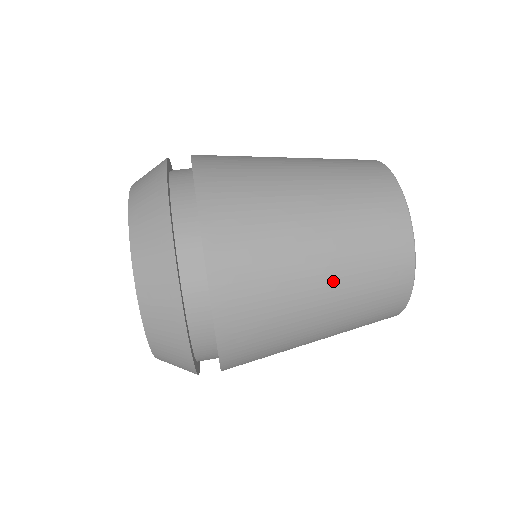
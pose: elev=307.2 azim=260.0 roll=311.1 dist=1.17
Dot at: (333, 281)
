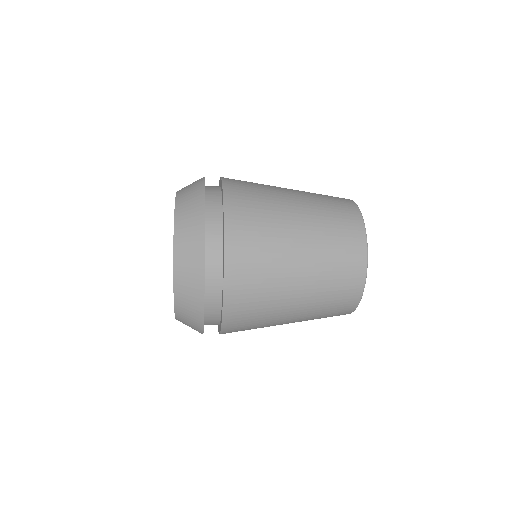
Dot at: (308, 236)
